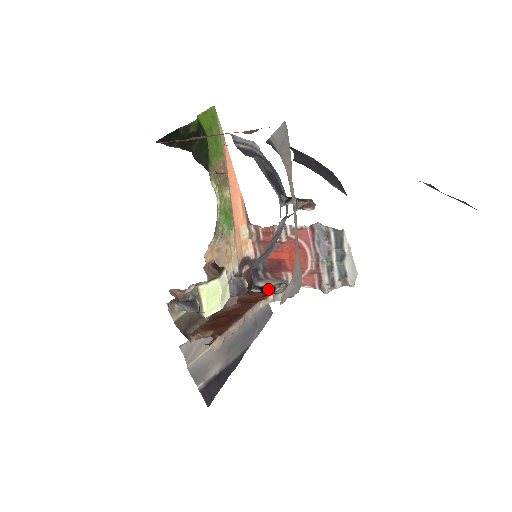
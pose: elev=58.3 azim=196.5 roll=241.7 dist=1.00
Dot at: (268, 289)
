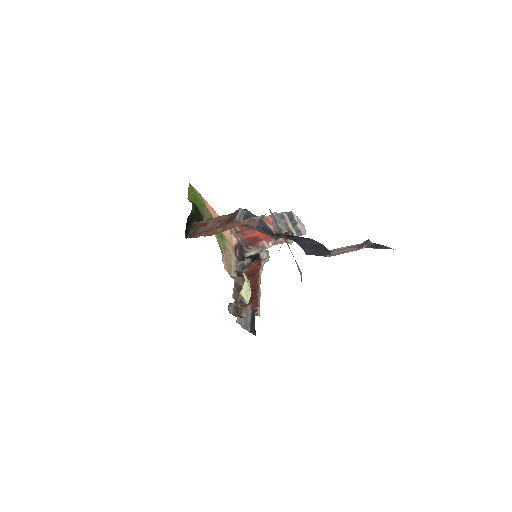
Dot at: (256, 257)
